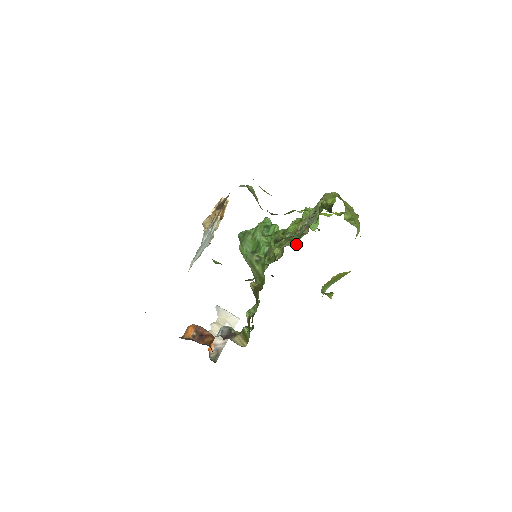
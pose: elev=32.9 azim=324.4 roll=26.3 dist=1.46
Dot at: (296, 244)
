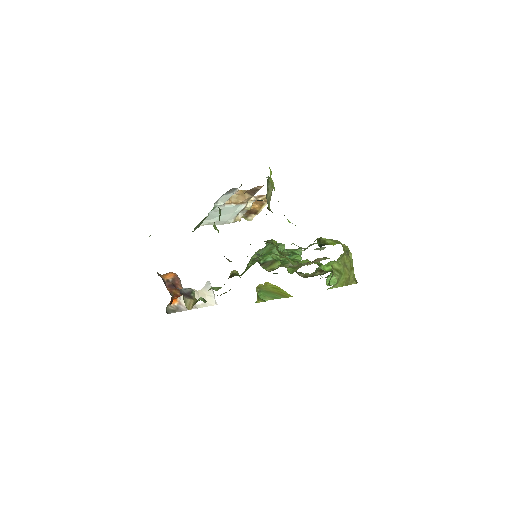
Dot at: (293, 271)
